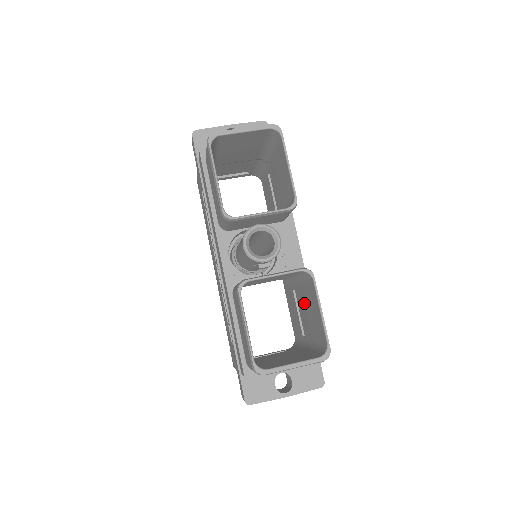
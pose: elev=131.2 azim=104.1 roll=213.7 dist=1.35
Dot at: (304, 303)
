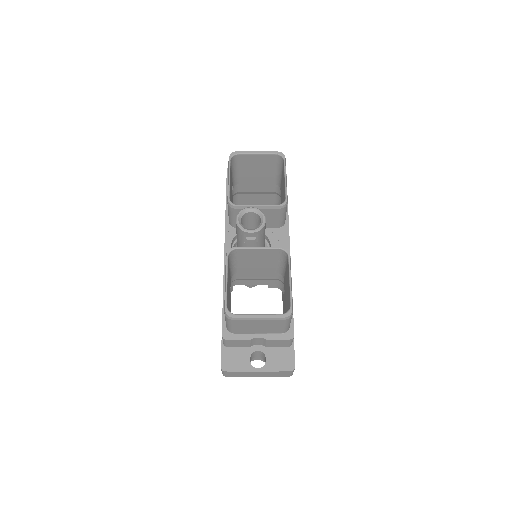
Dot at: (285, 289)
